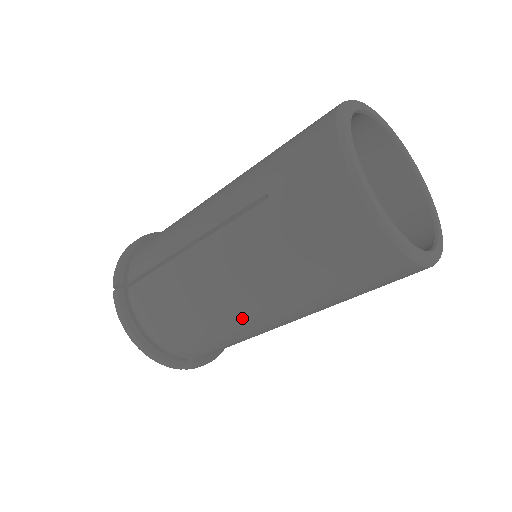
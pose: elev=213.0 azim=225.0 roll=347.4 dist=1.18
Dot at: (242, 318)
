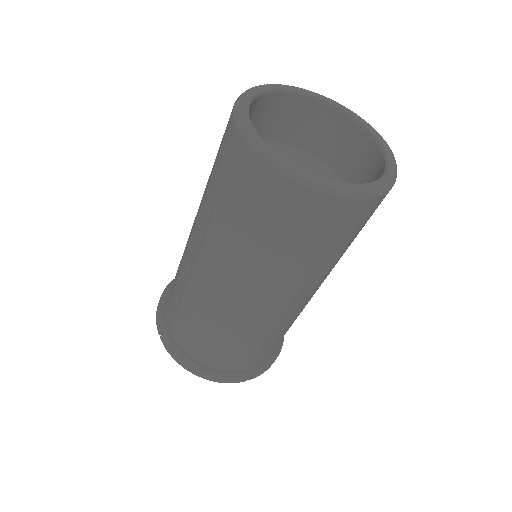
Dot at: (257, 314)
